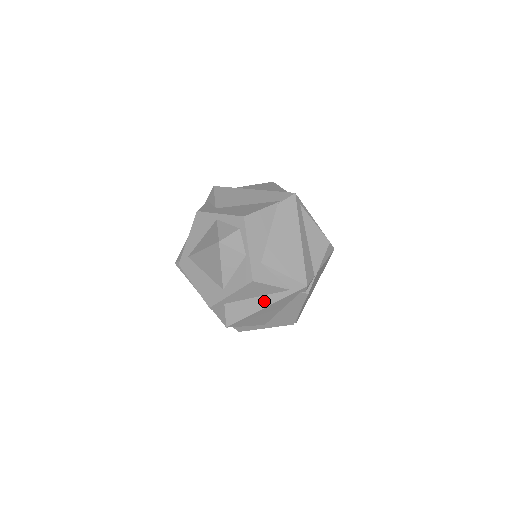
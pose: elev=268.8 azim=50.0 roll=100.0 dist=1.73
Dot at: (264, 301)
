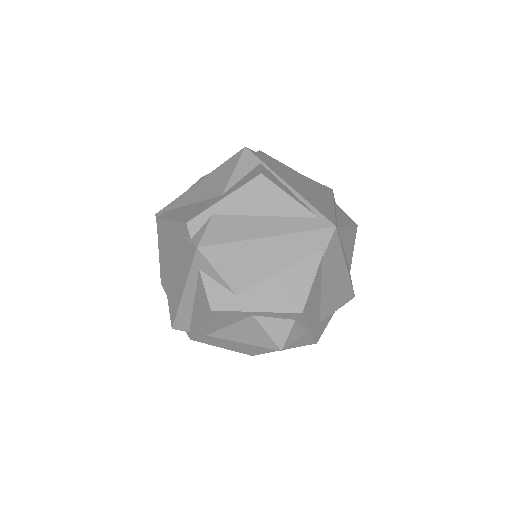
Dot at: occluded
